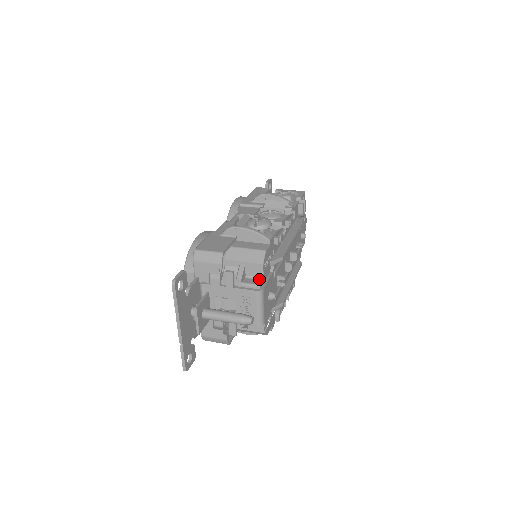
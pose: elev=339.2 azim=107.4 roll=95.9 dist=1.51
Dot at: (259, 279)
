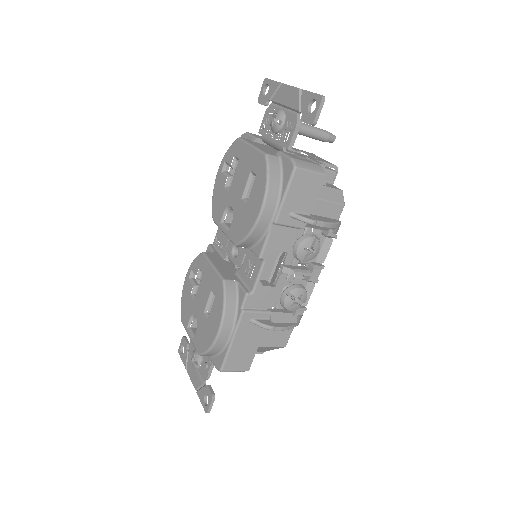
Dot at: occluded
